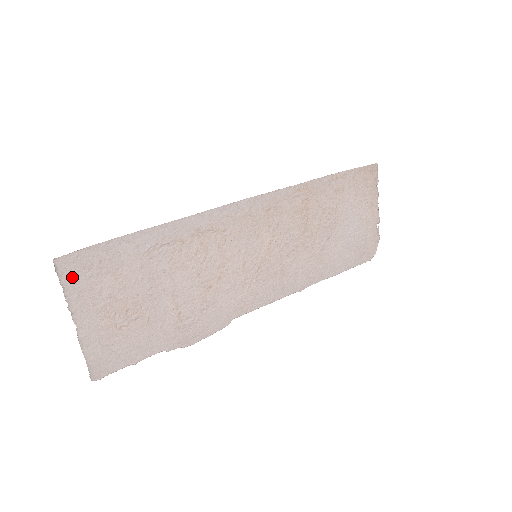
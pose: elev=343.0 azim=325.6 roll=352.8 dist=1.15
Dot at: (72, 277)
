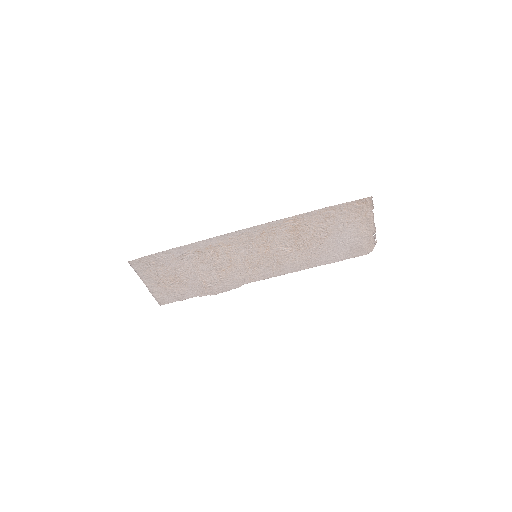
Dot at: (139, 268)
